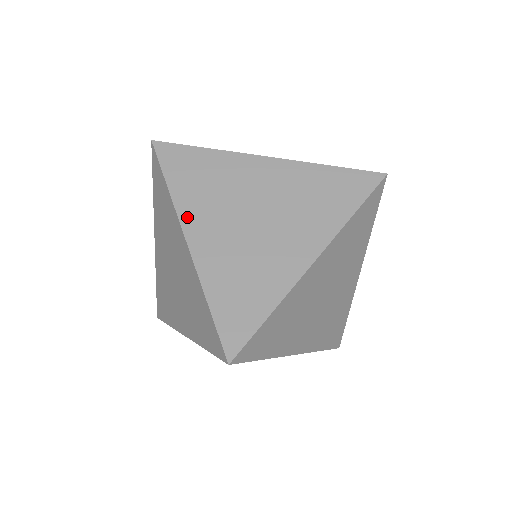
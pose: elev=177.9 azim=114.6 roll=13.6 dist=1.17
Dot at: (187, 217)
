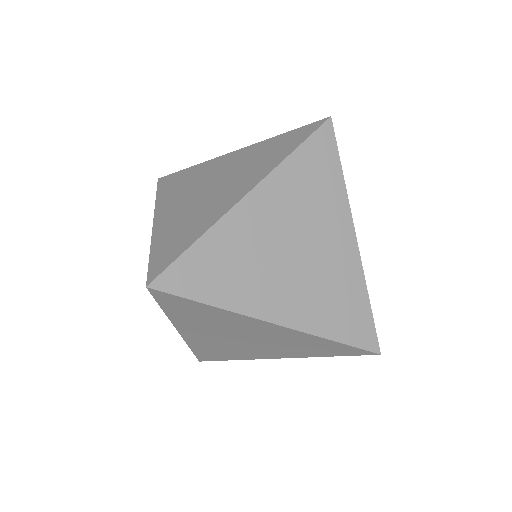
Dot at: (160, 207)
